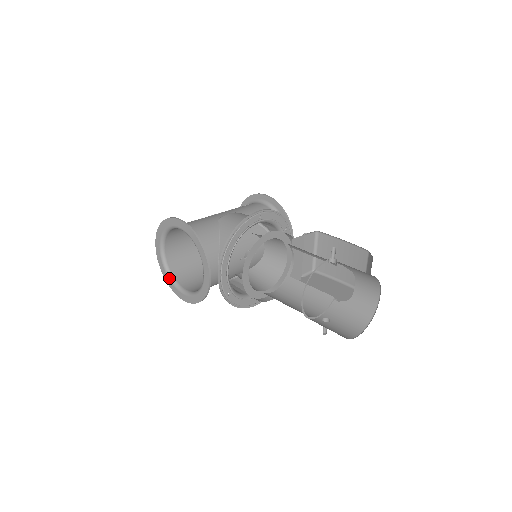
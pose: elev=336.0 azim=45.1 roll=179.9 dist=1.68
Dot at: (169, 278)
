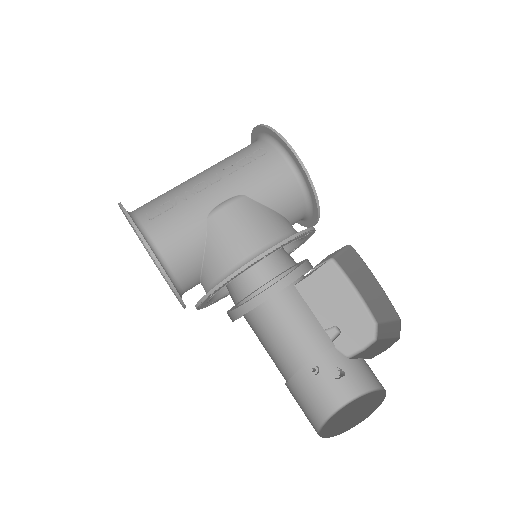
Dot at: occluded
